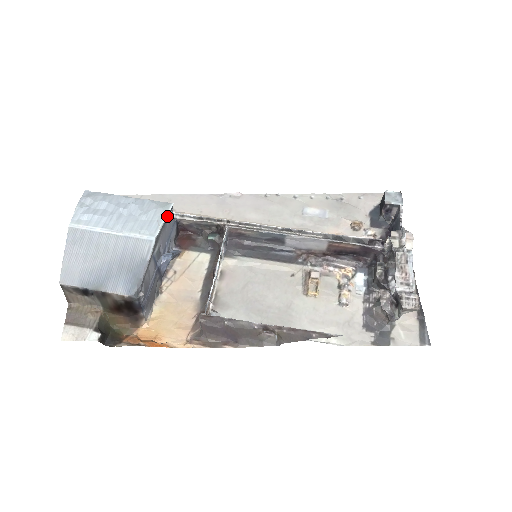
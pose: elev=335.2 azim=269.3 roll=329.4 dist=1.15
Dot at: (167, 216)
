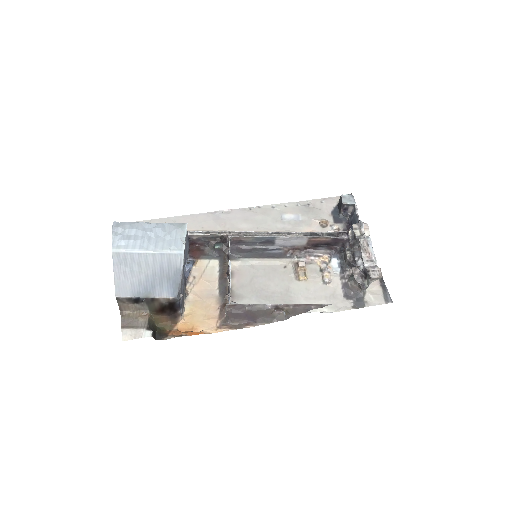
Dot at: occluded
